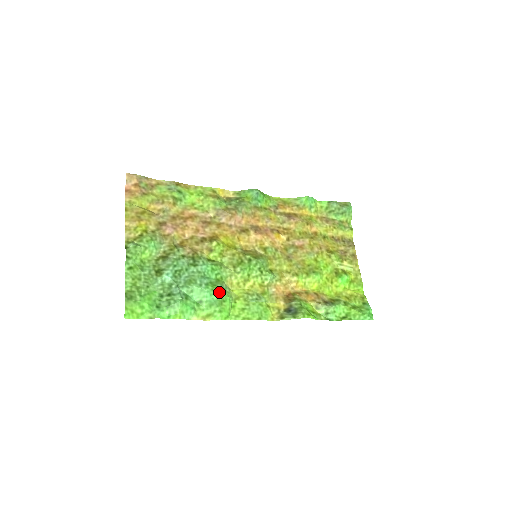
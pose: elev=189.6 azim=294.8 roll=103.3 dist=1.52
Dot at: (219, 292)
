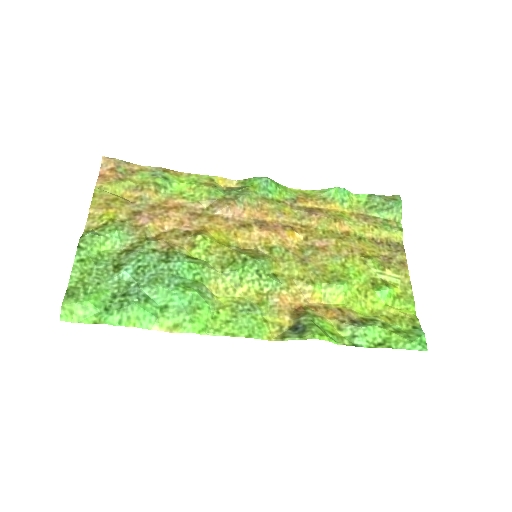
Dot at: (193, 296)
